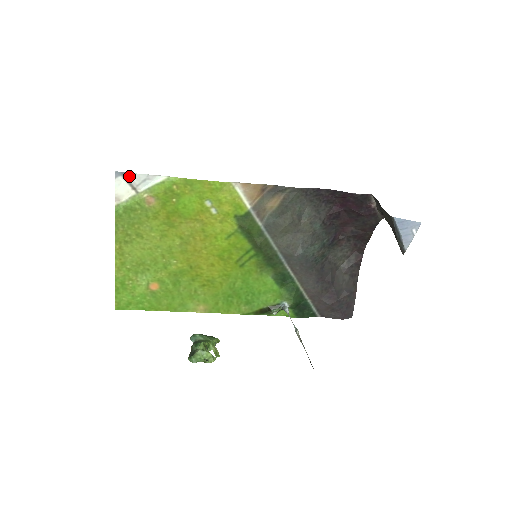
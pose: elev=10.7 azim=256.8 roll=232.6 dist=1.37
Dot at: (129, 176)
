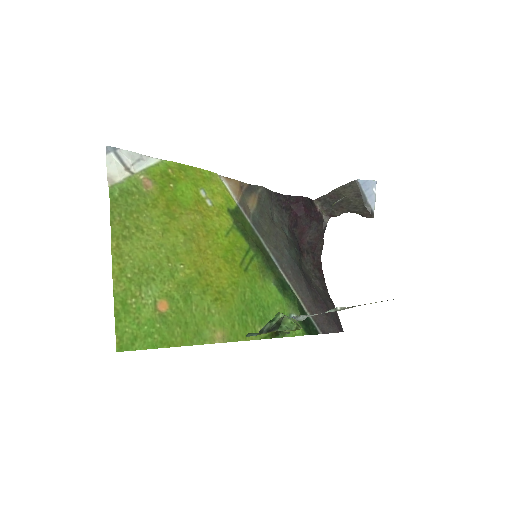
Dot at: (122, 153)
